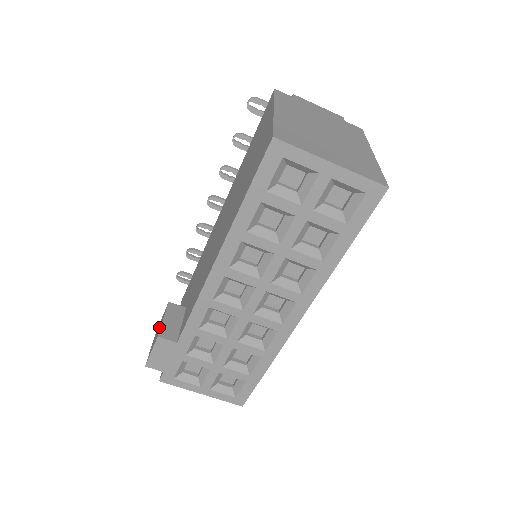
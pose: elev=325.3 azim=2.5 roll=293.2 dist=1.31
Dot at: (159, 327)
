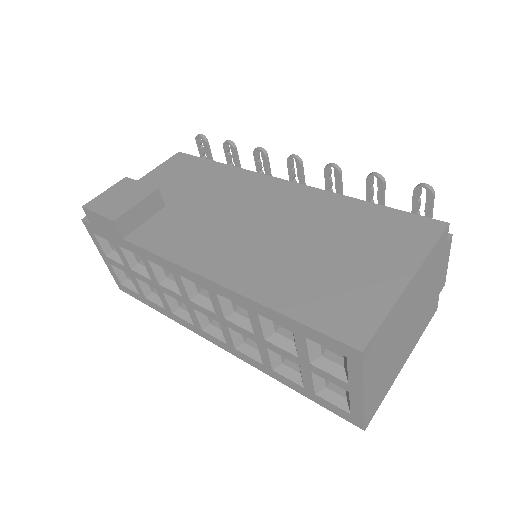
Dot at: (127, 199)
